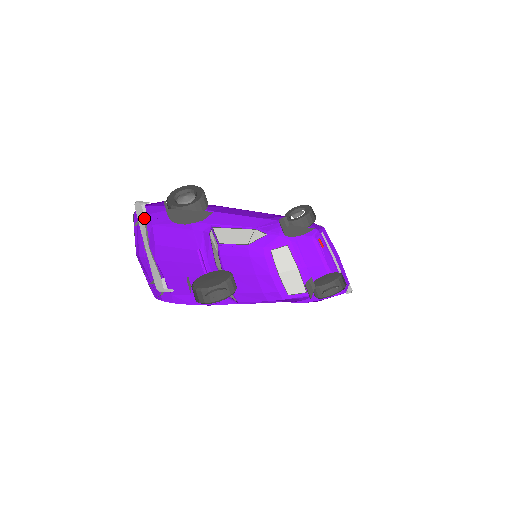
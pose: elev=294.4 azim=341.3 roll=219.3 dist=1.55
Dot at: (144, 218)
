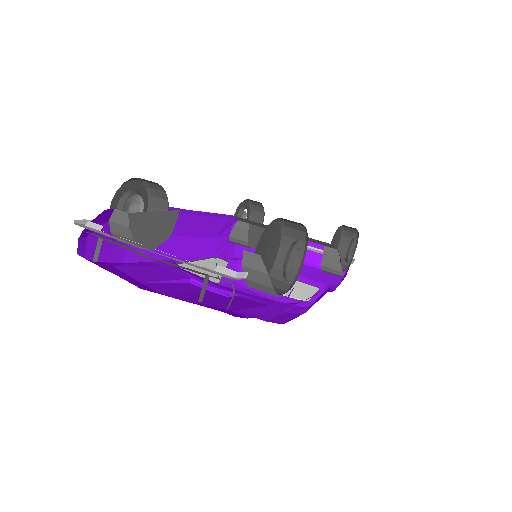
Dot at: (94, 262)
